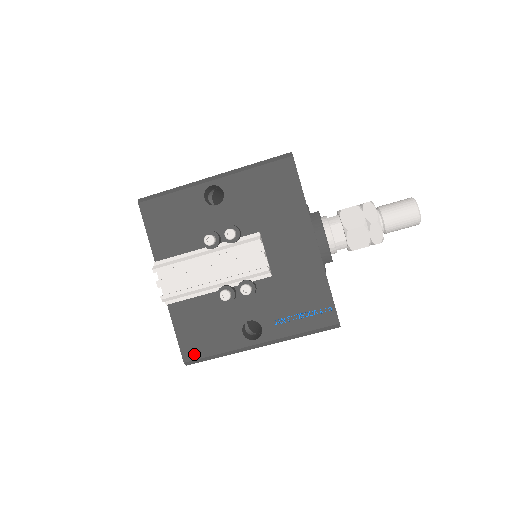
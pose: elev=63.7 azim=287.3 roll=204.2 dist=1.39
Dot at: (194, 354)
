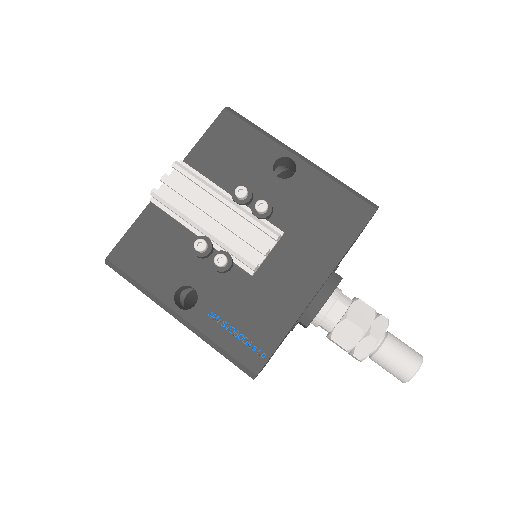
Dot at: (122, 261)
